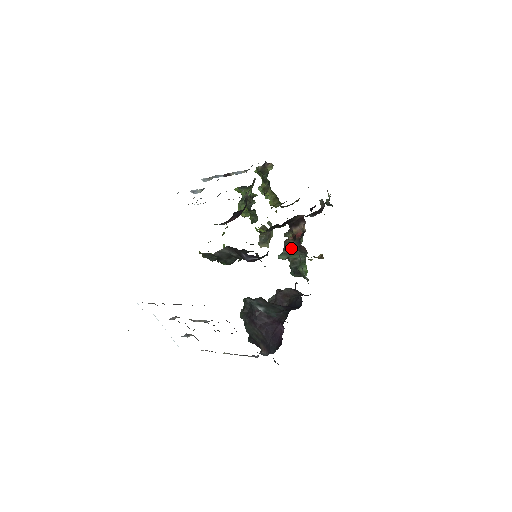
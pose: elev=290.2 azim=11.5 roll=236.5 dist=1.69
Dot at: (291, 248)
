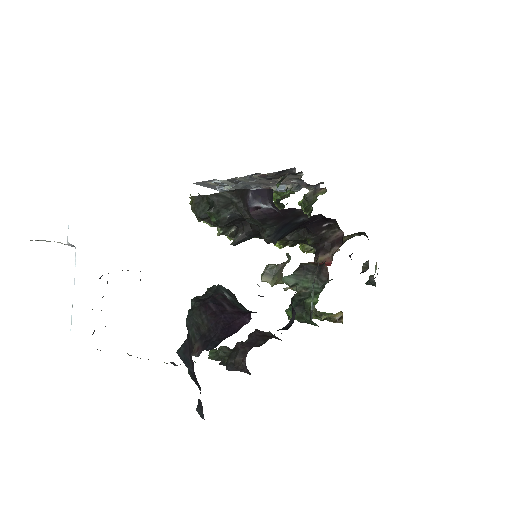
Dot at: (307, 271)
